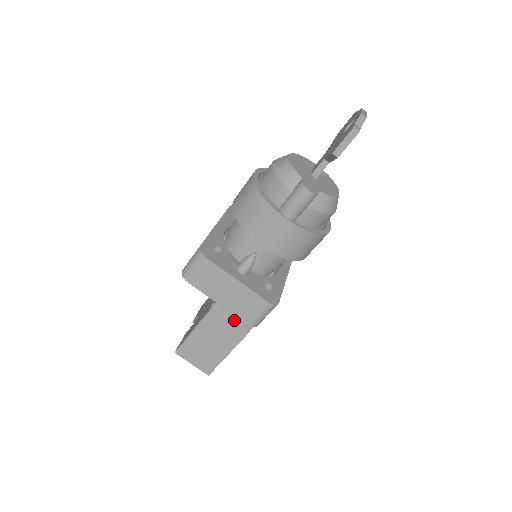
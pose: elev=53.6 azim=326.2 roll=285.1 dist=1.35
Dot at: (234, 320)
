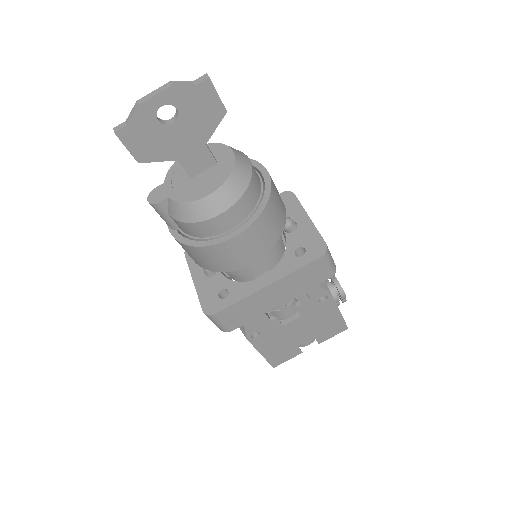
Dot at: occluded
